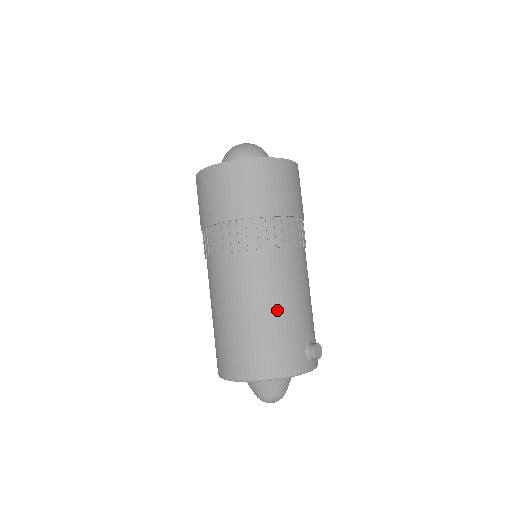
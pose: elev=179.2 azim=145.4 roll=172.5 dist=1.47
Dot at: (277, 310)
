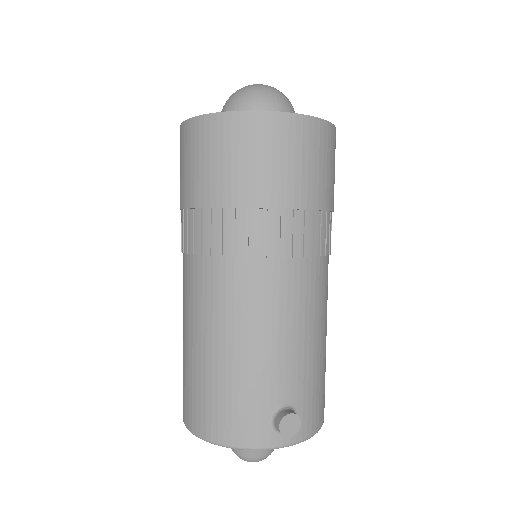
Dot at: (229, 350)
